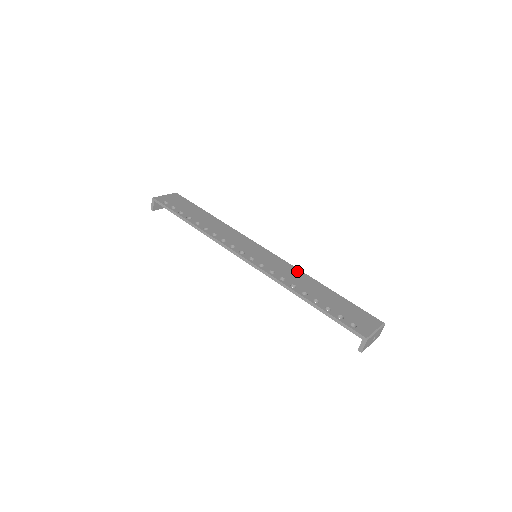
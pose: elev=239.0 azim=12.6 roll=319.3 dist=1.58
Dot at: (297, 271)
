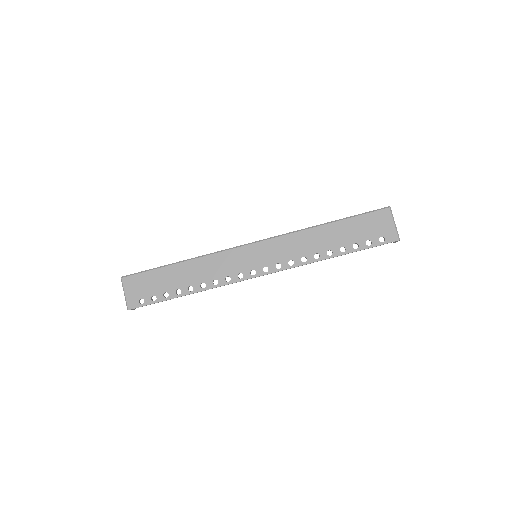
Dot at: (297, 236)
